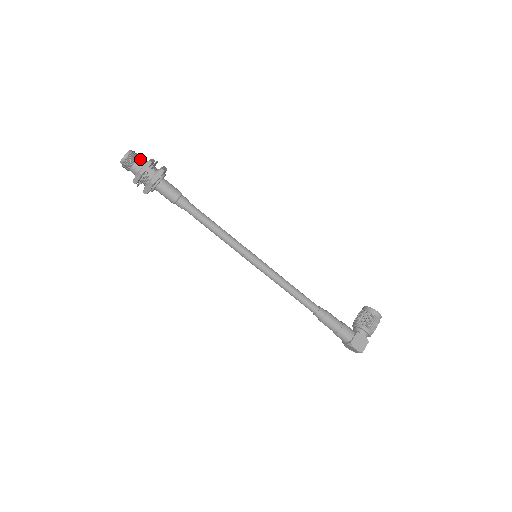
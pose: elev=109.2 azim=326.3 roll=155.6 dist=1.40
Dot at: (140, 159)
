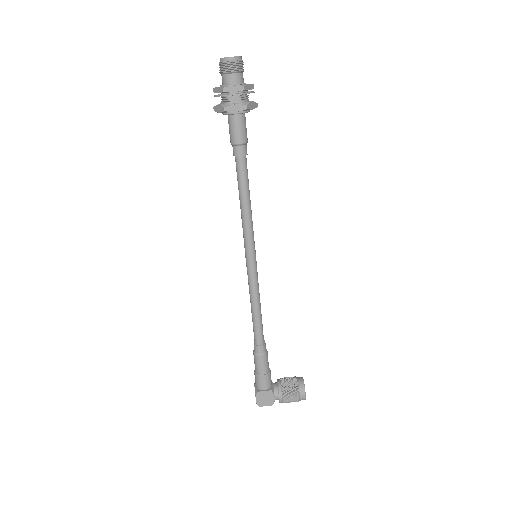
Dot at: (239, 74)
